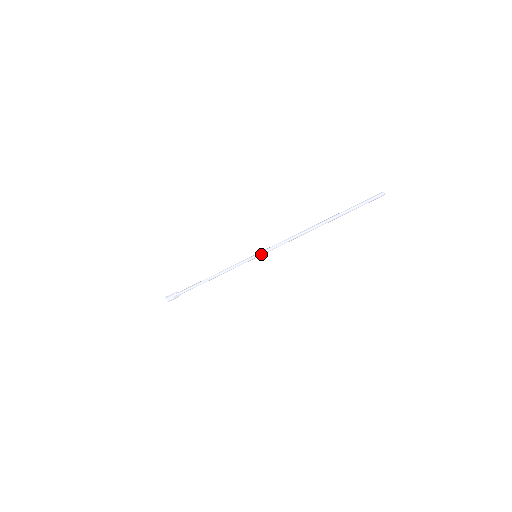
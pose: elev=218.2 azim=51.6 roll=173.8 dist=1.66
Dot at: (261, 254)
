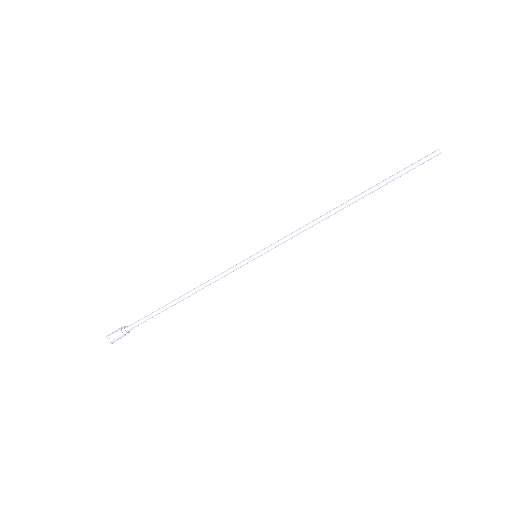
Dot at: (264, 250)
